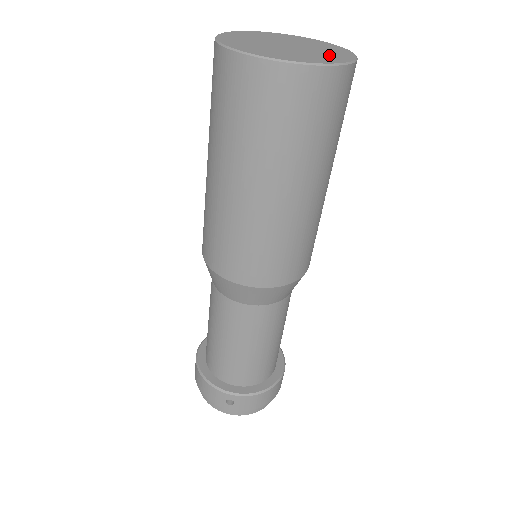
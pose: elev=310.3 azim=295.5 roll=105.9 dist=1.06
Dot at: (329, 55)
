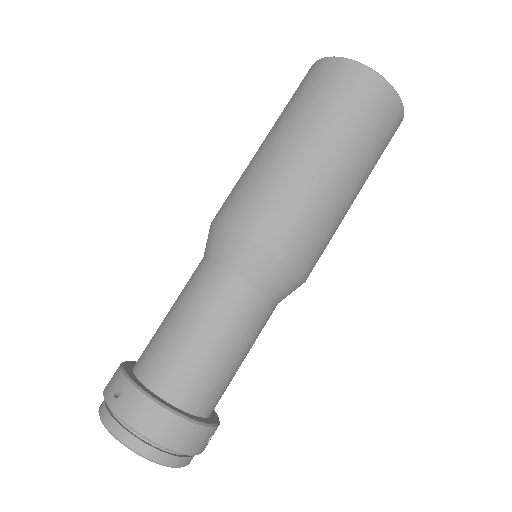
Dot at: occluded
